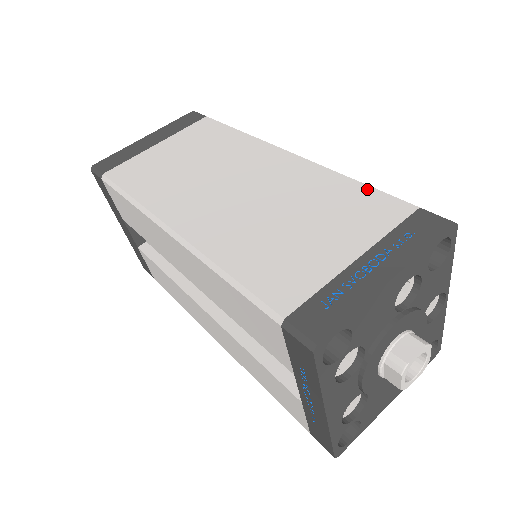
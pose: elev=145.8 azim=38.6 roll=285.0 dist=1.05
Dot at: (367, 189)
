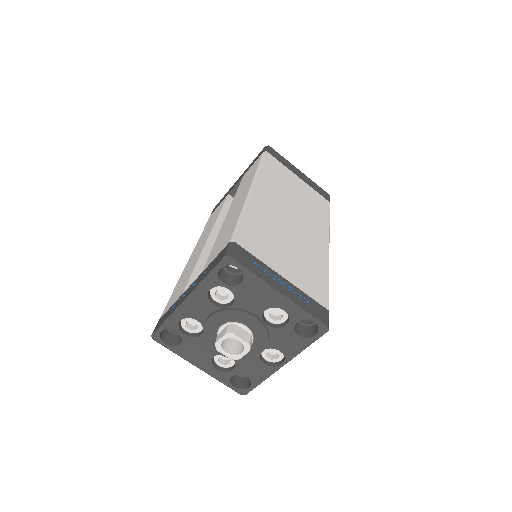
Dot at: (326, 285)
